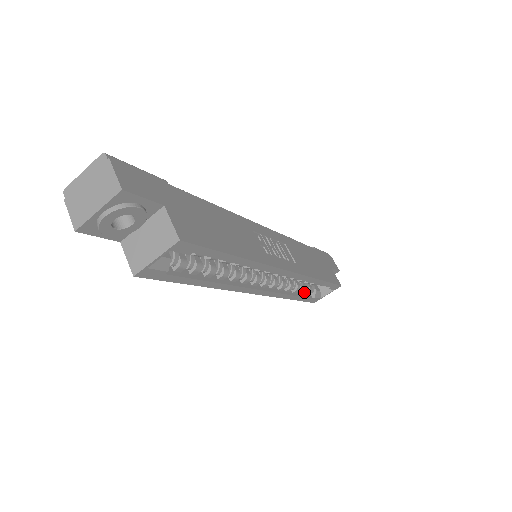
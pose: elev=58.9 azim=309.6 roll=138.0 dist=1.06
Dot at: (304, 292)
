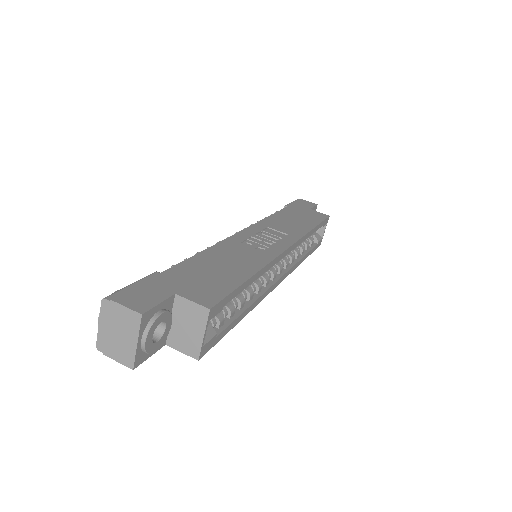
Dot at: (308, 246)
